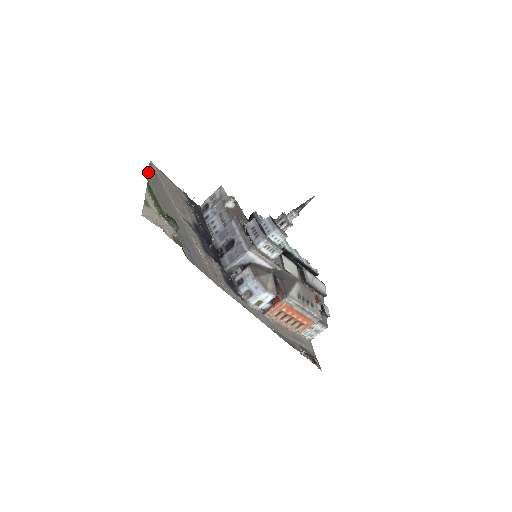
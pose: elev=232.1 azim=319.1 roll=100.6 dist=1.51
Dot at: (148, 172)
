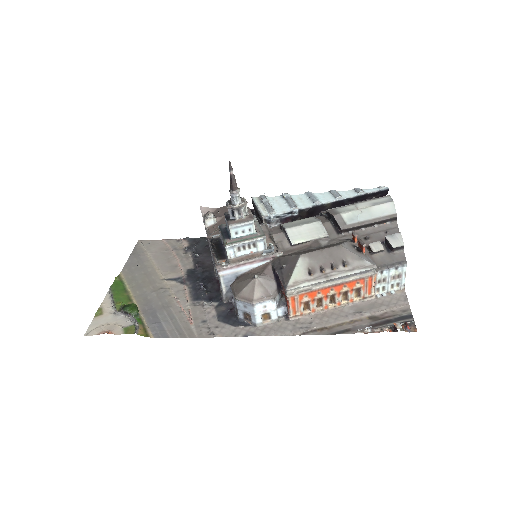
Dot at: (128, 260)
